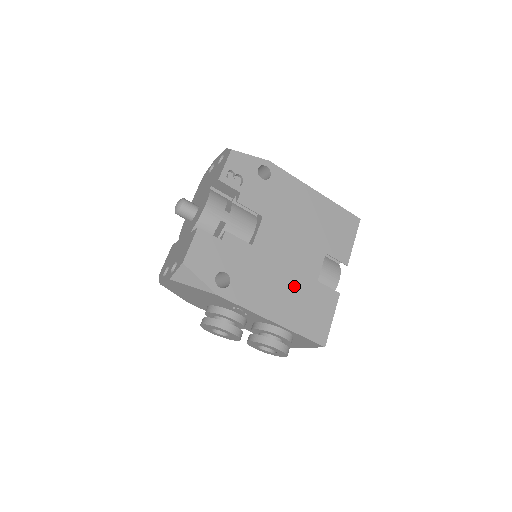
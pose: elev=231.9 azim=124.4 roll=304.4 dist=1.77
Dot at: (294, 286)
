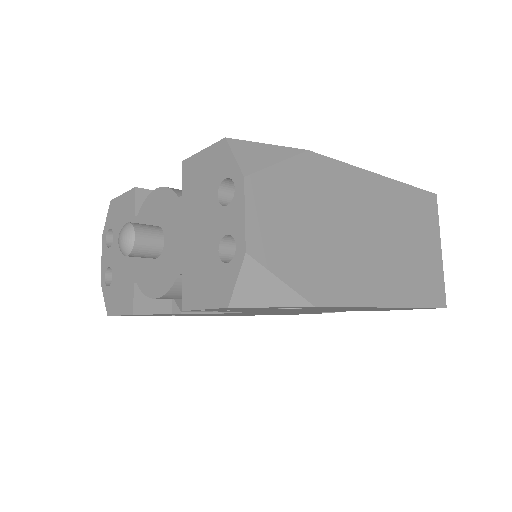
Dot at: occluded
